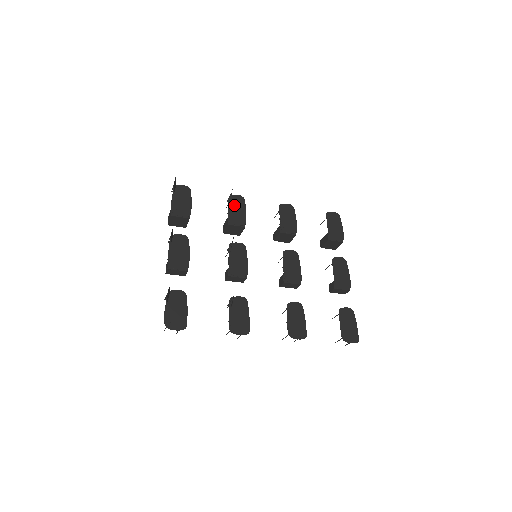
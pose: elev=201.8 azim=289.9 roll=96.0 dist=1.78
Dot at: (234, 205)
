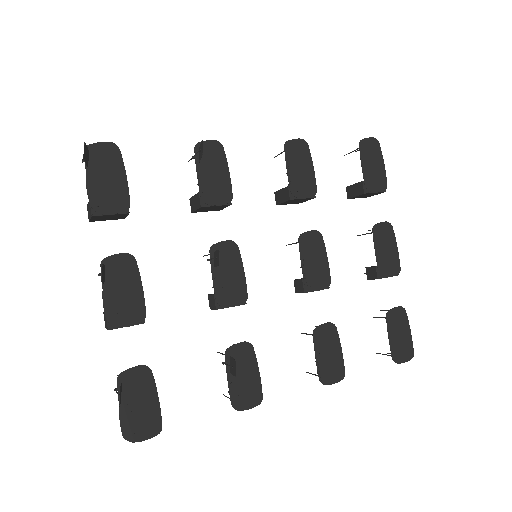
Dot at: (206, 164)
